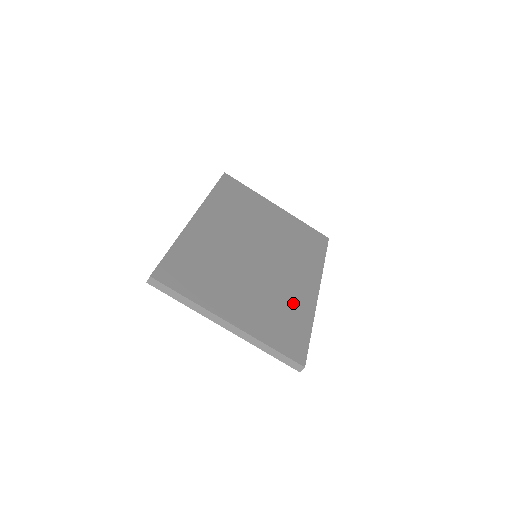
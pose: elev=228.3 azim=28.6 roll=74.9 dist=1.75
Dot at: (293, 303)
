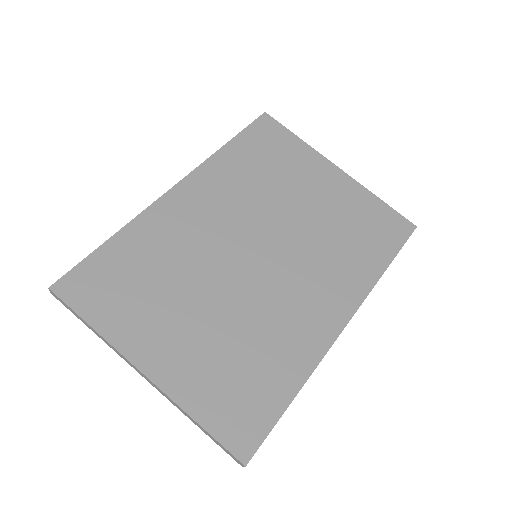
Dot at: (281, 346)
